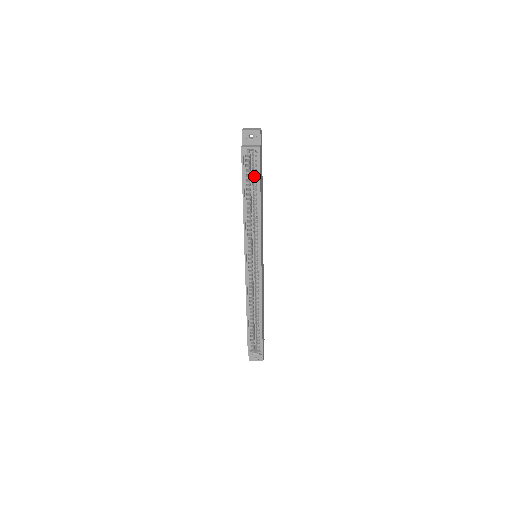
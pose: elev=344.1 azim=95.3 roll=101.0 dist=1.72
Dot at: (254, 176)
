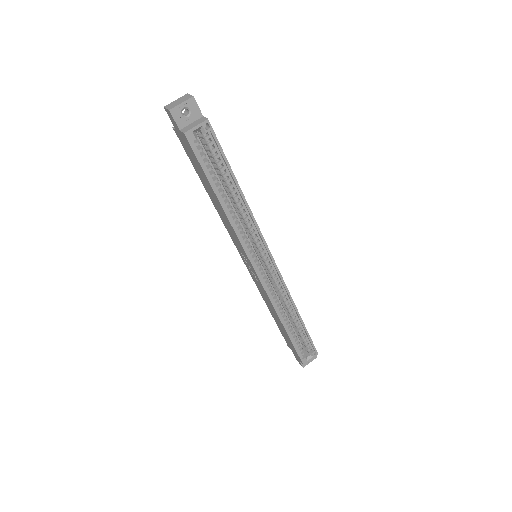
Dot at: (216, 162)
